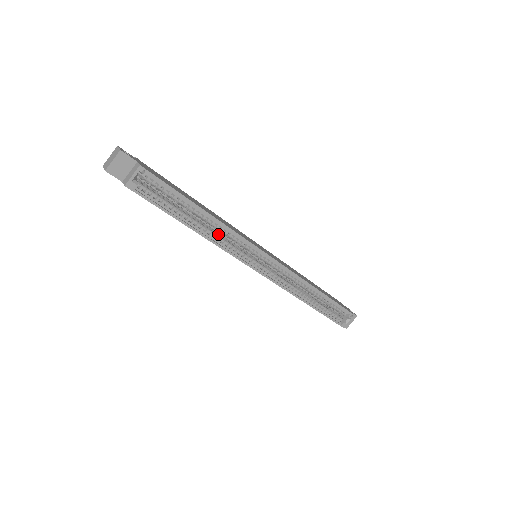
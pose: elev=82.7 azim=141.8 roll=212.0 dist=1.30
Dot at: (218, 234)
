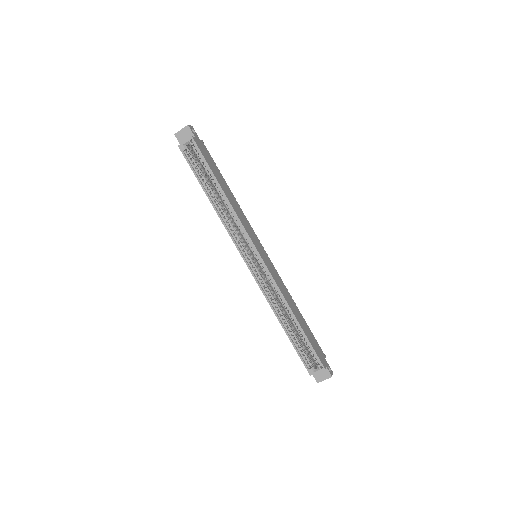
Dot at: (228, 215)
